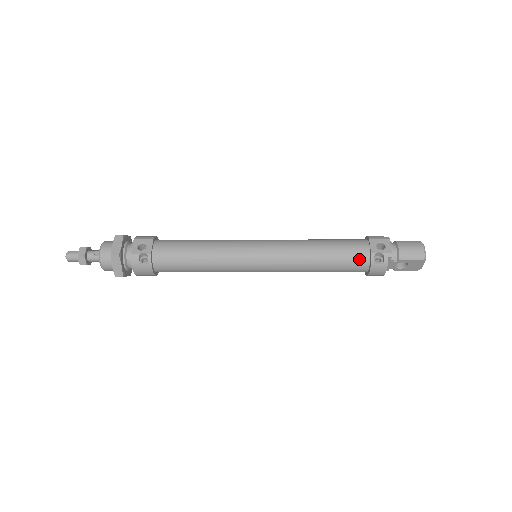
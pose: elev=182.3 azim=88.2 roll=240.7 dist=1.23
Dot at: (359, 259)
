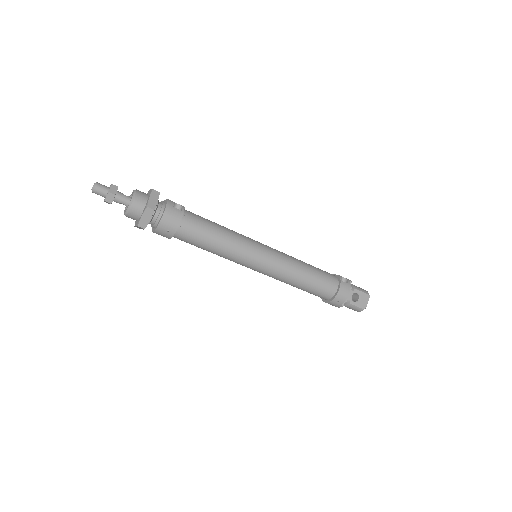
Dot at: (332, 277)
